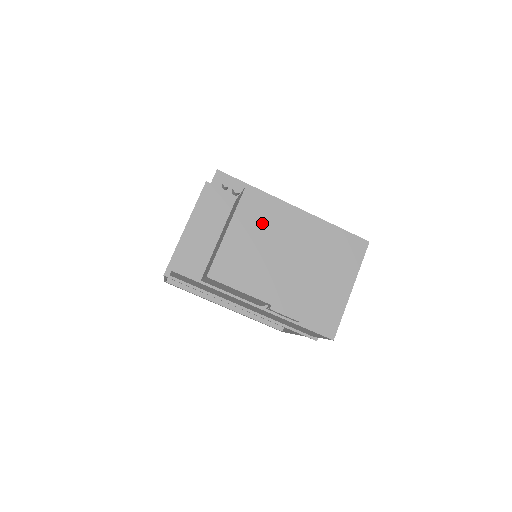
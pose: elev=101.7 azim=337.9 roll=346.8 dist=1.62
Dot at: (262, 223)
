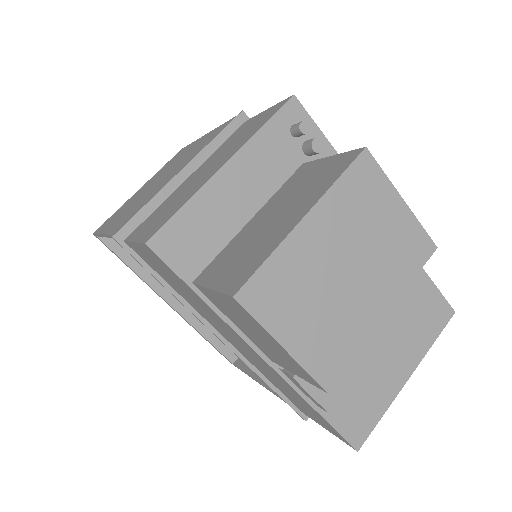
Dot at: (367, 229)
